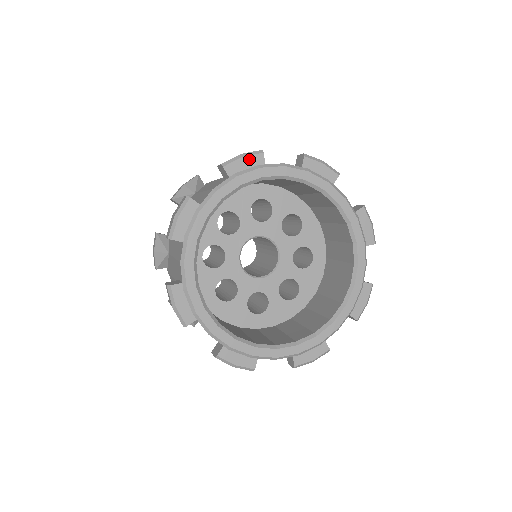
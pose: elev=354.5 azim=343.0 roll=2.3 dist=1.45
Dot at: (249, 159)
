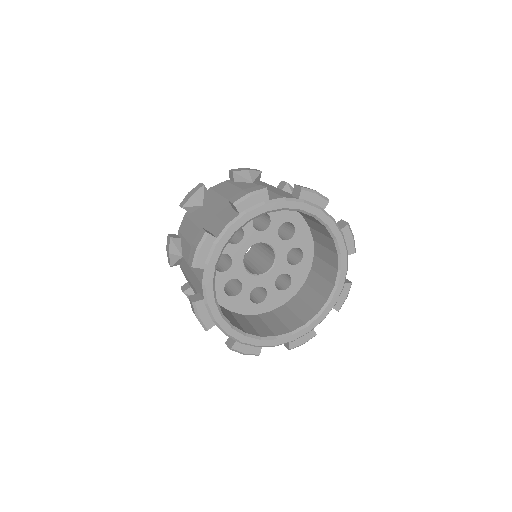
Dot at: (204, 247)
